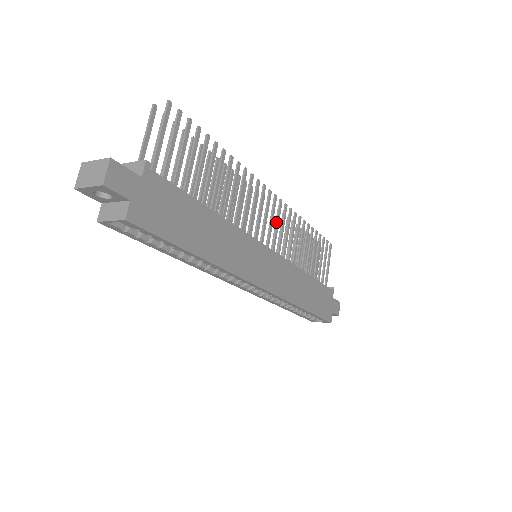
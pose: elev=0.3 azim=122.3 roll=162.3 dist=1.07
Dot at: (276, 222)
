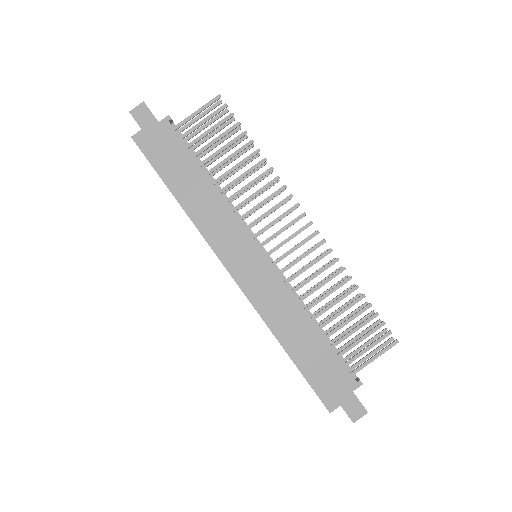
Dot at: (297, 244)
